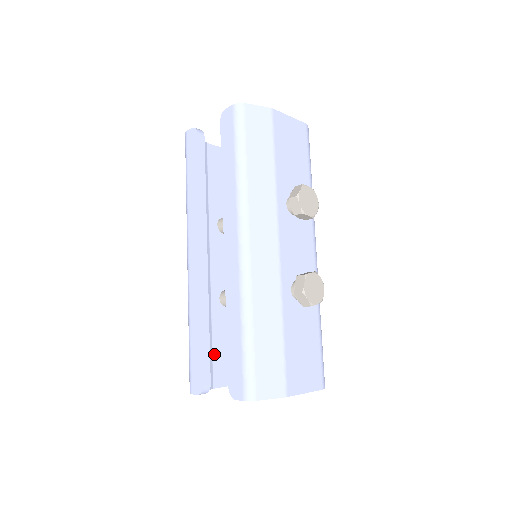
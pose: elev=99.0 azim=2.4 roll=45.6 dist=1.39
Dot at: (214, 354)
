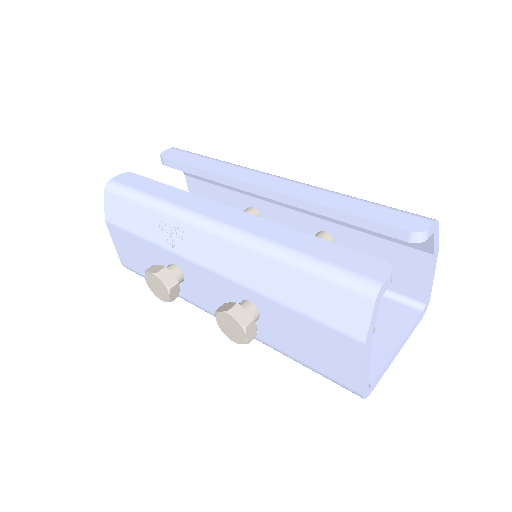
Dot at: occluded
